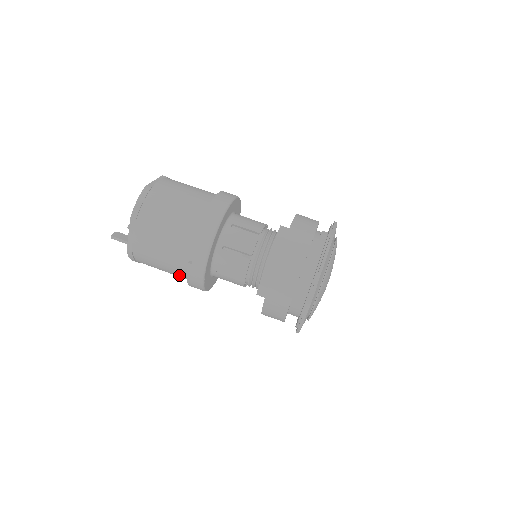
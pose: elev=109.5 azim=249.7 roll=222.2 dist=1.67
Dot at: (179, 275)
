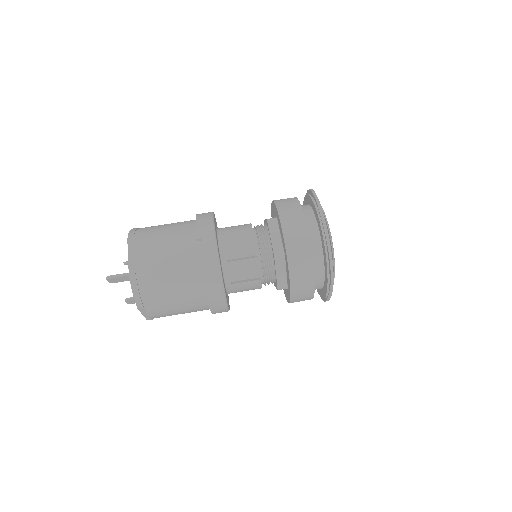
Dot at: (190, 280)
